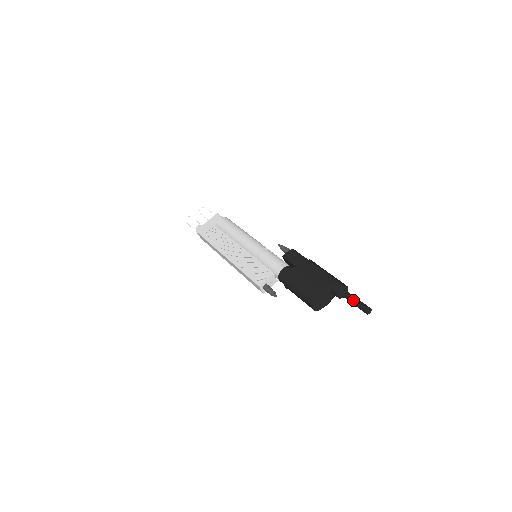
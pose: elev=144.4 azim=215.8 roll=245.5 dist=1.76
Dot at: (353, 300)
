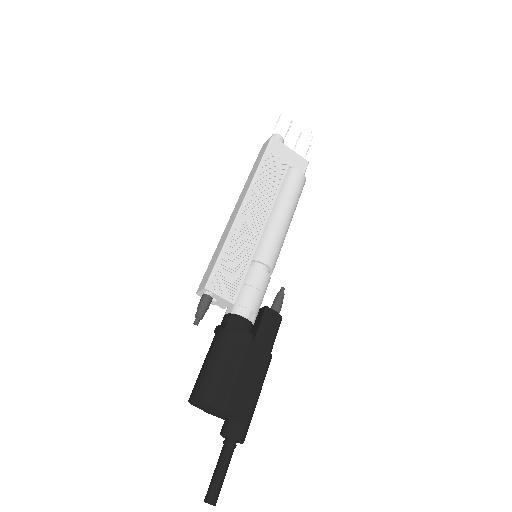
Dot at: (222, 467)
